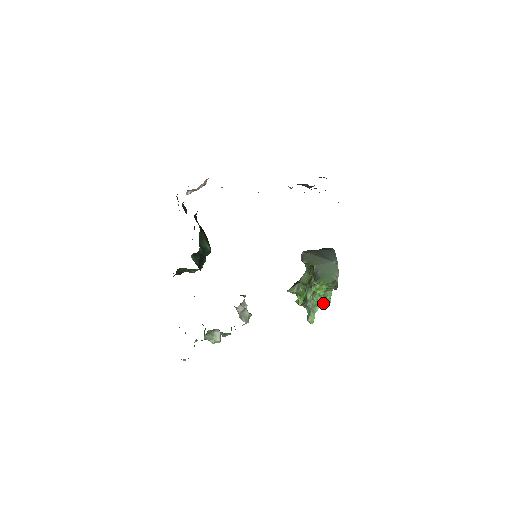
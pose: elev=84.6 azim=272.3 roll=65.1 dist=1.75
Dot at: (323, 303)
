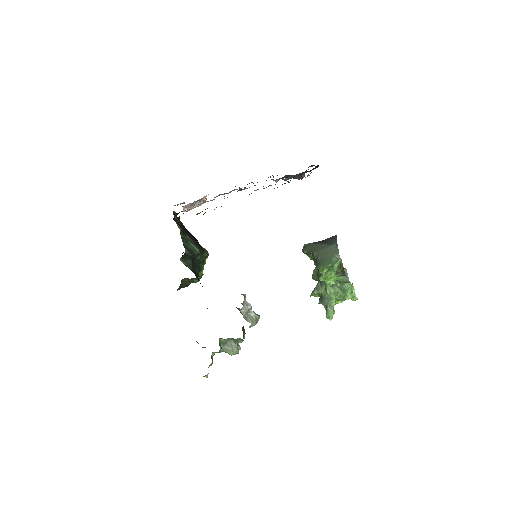
Dot at: (346, 299)
